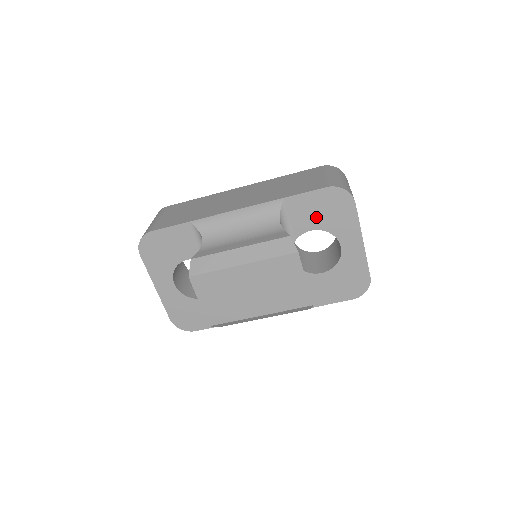
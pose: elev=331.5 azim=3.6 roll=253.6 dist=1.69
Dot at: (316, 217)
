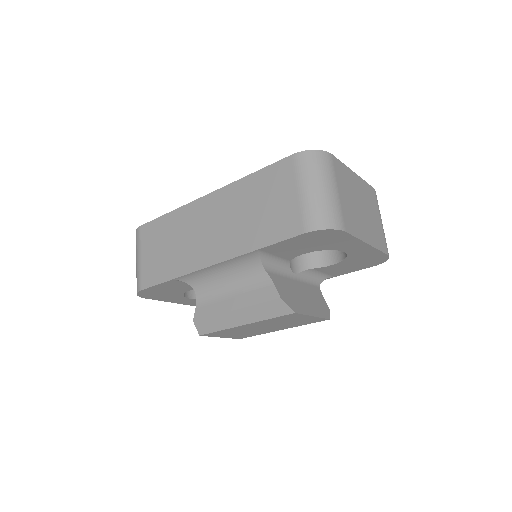
Dot at: (304, 248)
